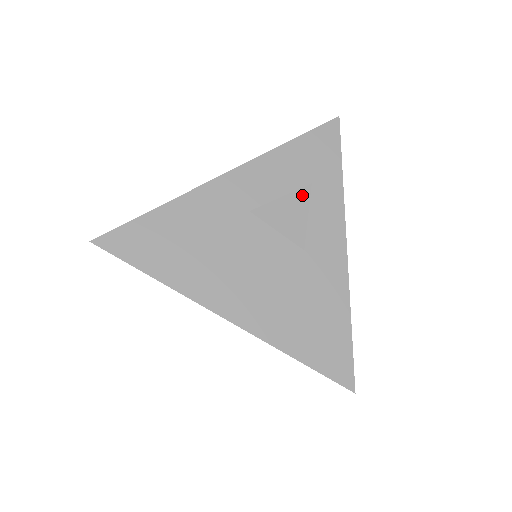
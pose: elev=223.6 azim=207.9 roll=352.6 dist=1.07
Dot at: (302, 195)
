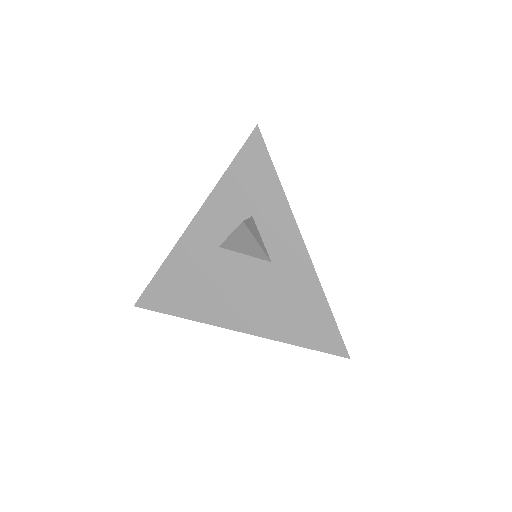
Dot at: (243, 230)
